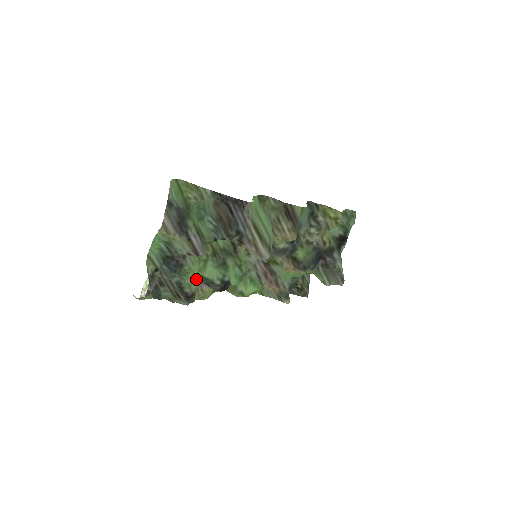
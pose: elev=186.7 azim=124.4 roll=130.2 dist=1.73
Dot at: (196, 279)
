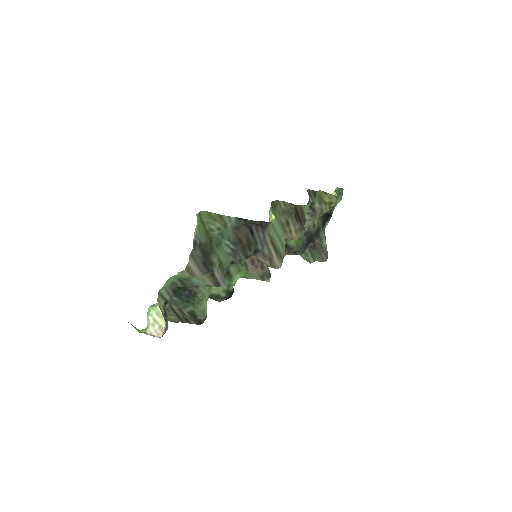
Dot at: (206, 301)
